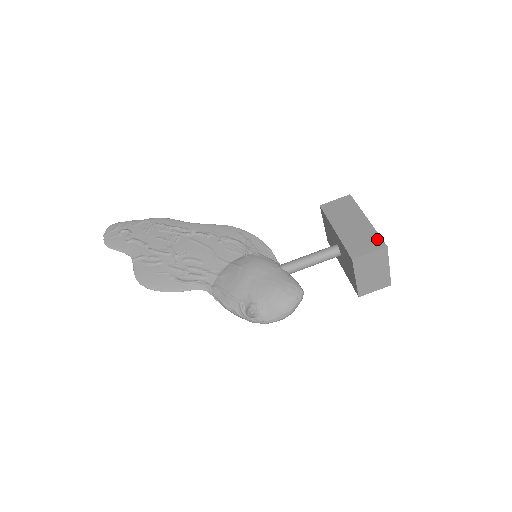
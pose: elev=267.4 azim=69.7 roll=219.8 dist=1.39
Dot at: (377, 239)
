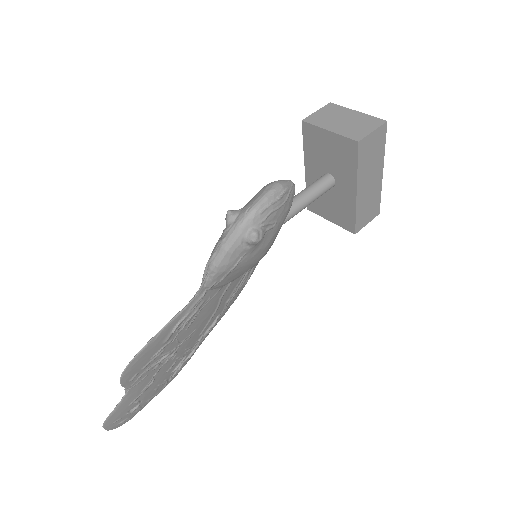
Dot at: occluded
